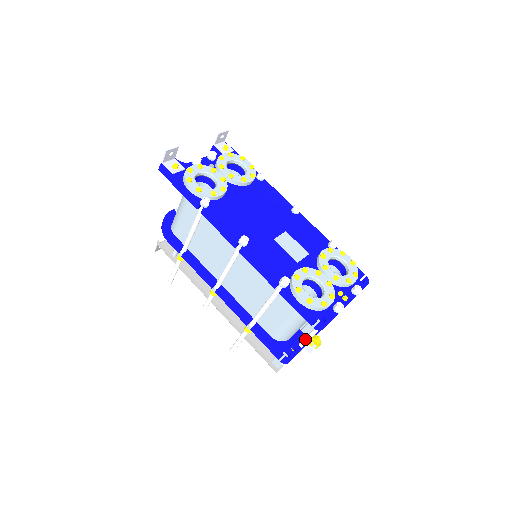
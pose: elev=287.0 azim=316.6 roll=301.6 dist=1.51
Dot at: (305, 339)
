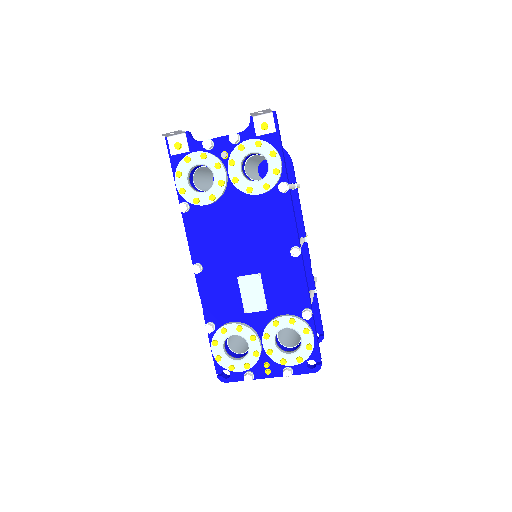
Dot at: occluded
